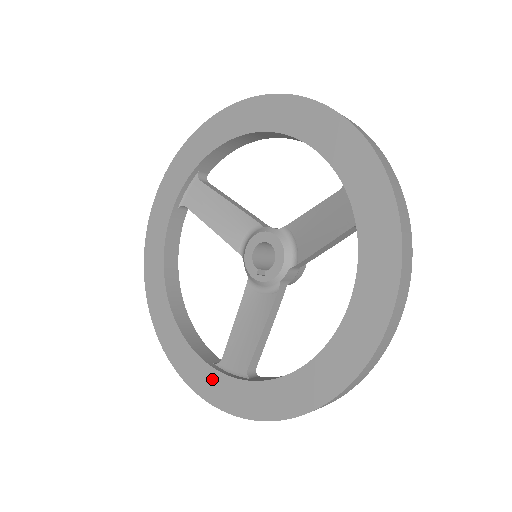
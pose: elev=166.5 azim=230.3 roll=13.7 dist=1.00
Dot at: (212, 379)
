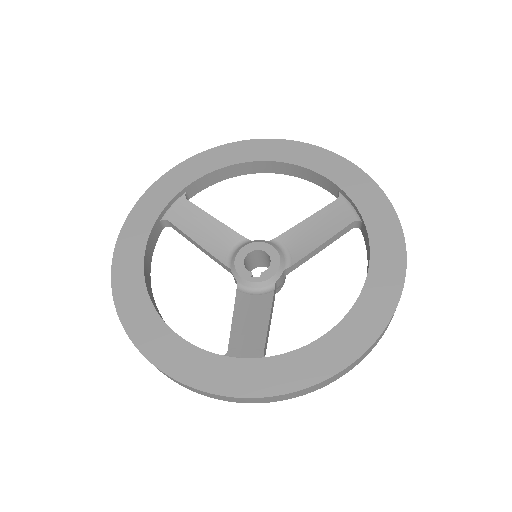
Dot at: (224, 368)
